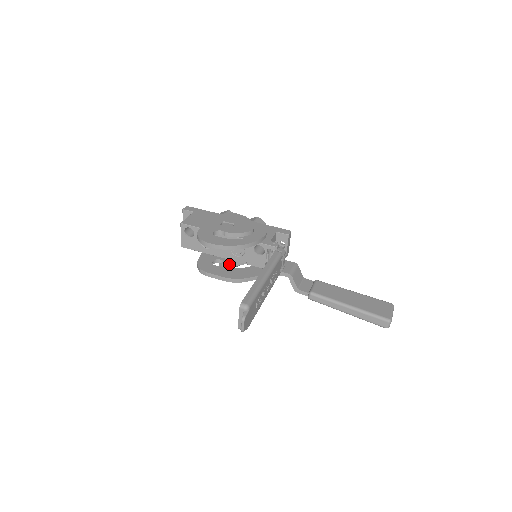
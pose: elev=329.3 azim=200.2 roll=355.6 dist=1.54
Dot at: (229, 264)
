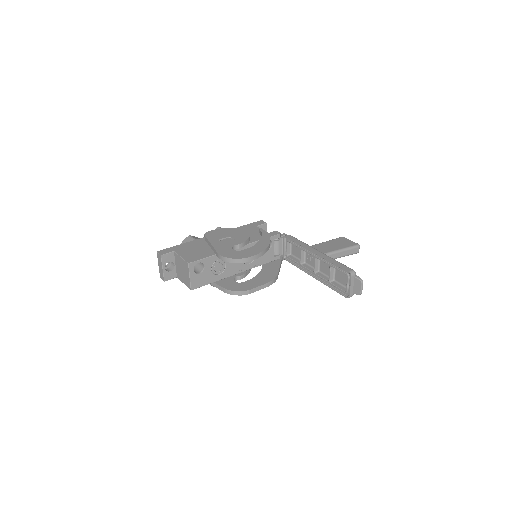
Dot at: (244, 276)
